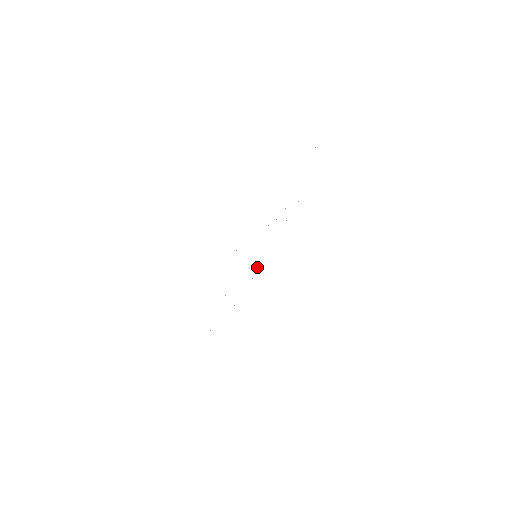
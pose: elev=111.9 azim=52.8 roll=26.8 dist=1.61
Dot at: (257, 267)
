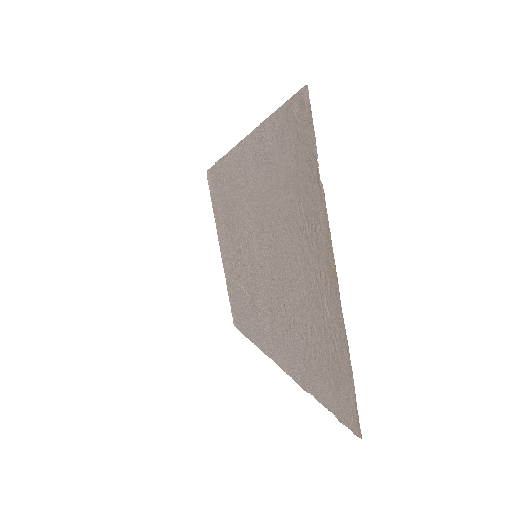
Dot at: (271, 313)
